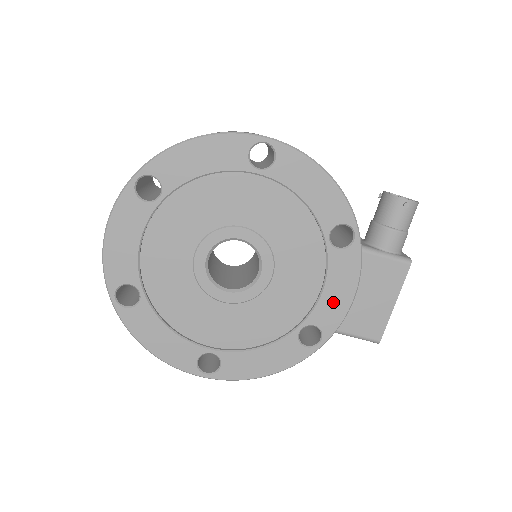
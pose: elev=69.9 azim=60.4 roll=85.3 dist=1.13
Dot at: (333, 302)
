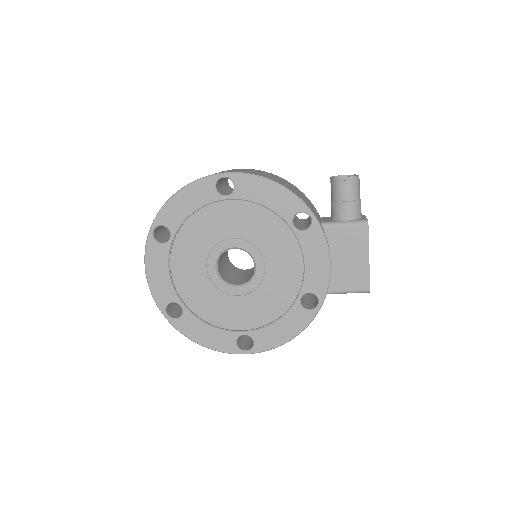
Dot at: (316, 271)
